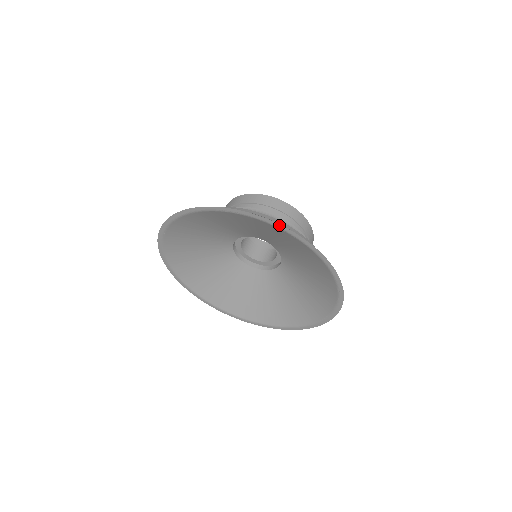
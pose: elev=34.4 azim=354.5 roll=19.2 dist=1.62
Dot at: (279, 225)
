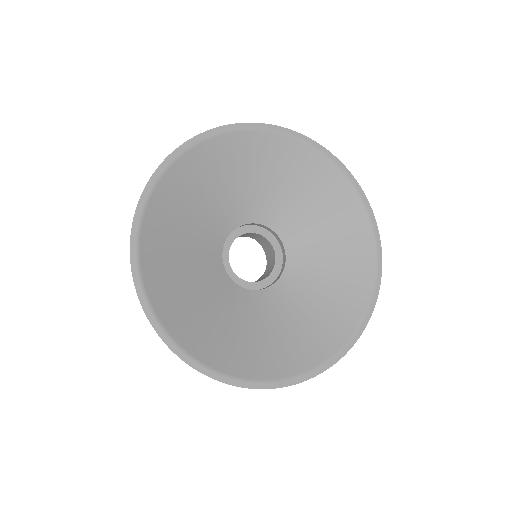
Dot at: (245, 125)
